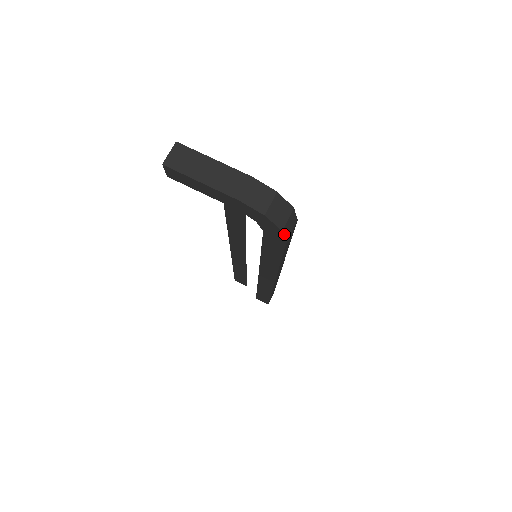
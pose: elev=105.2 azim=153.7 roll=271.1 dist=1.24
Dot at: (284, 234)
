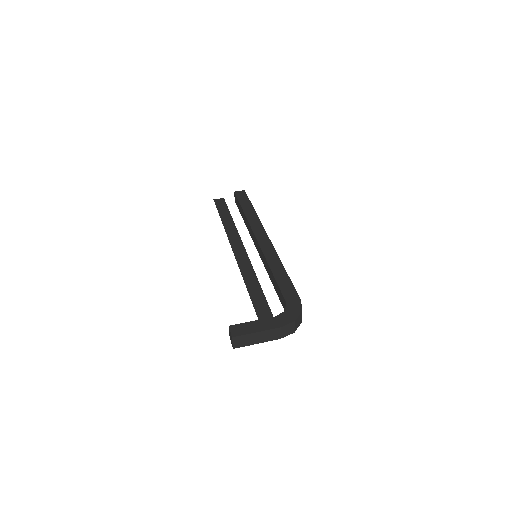
Dot at: occluded
